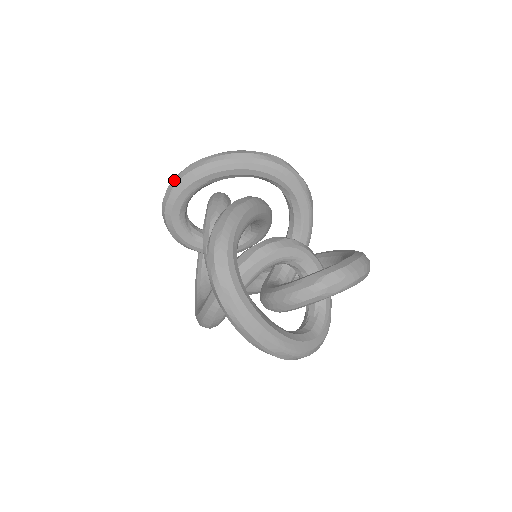
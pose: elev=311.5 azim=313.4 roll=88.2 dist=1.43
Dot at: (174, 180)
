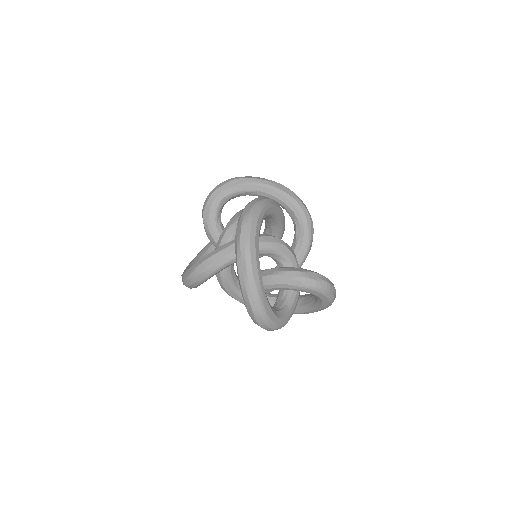
Dot at: (233, 178)
